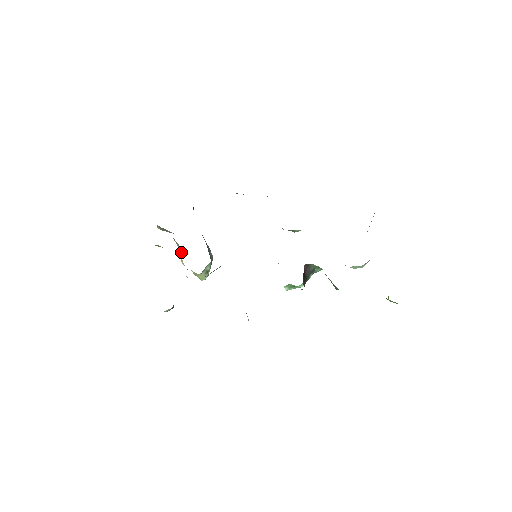
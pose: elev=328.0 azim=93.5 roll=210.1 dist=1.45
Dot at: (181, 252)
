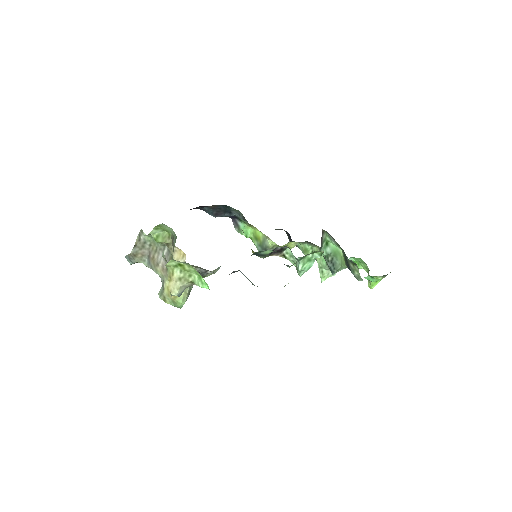
Dot at: (164, 266)
